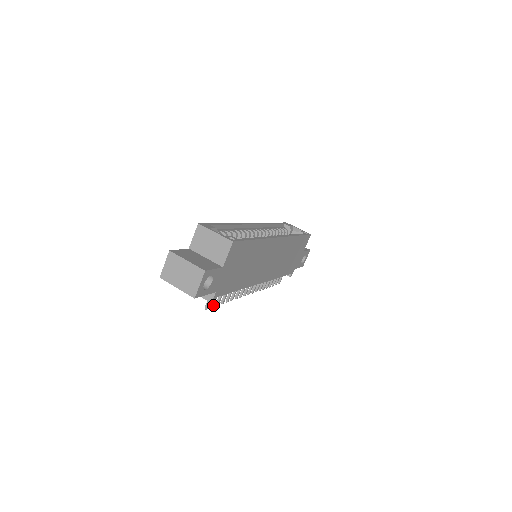
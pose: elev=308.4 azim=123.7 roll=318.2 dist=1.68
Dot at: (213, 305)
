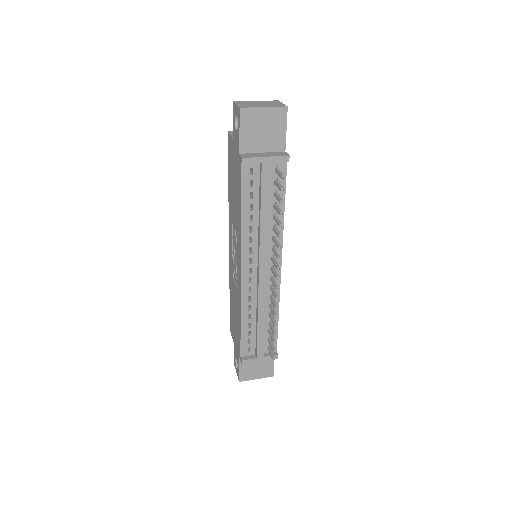
Dot at: (282, 188)
